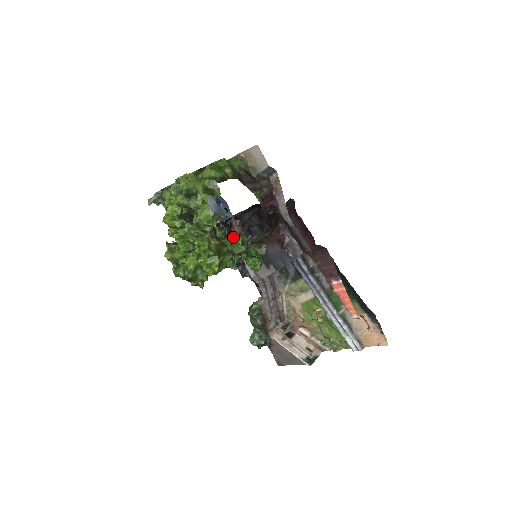
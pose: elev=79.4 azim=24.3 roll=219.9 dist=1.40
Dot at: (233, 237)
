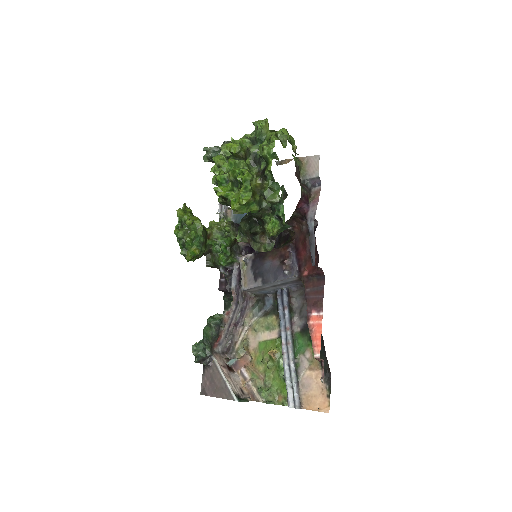
Dot at: (276, 183)
